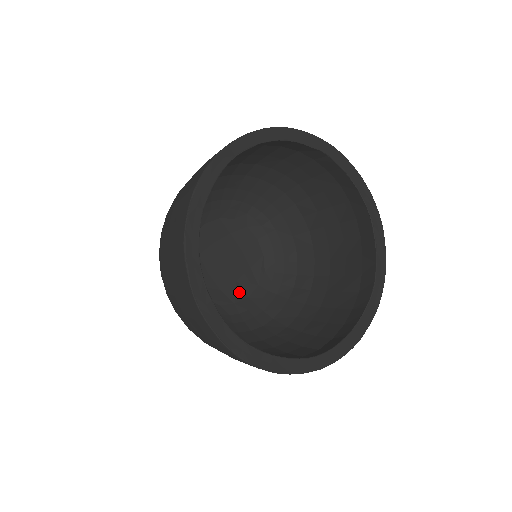
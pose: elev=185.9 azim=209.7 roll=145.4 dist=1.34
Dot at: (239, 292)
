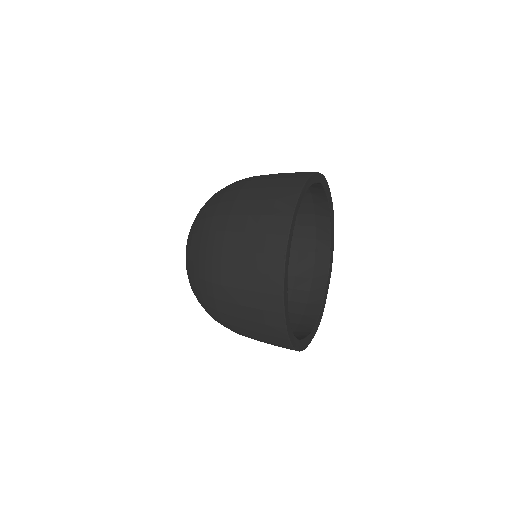
Dot at: occluded
